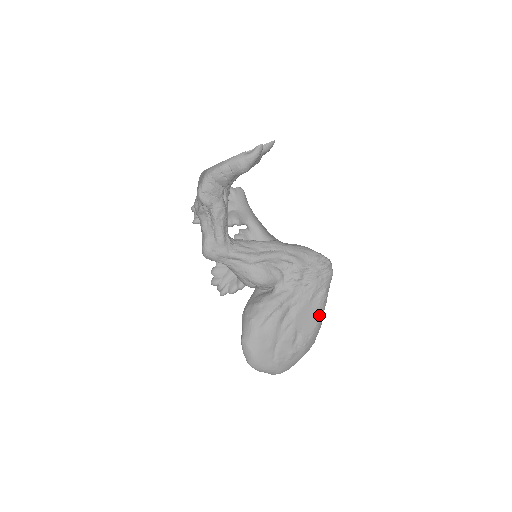
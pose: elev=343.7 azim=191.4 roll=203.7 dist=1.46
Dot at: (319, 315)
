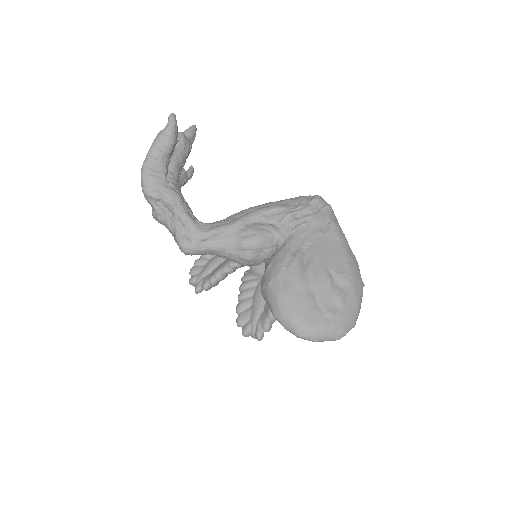
Dot at: (343, 247)
